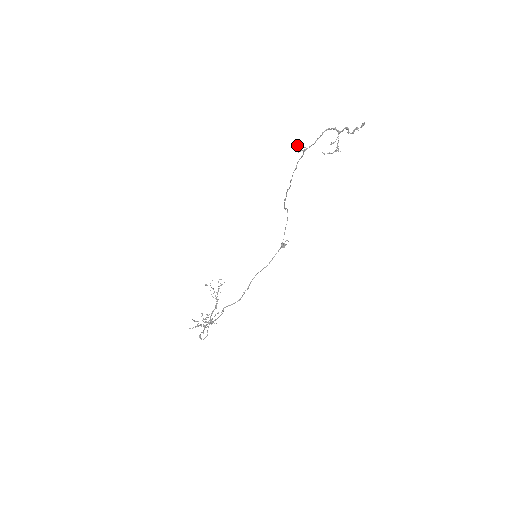
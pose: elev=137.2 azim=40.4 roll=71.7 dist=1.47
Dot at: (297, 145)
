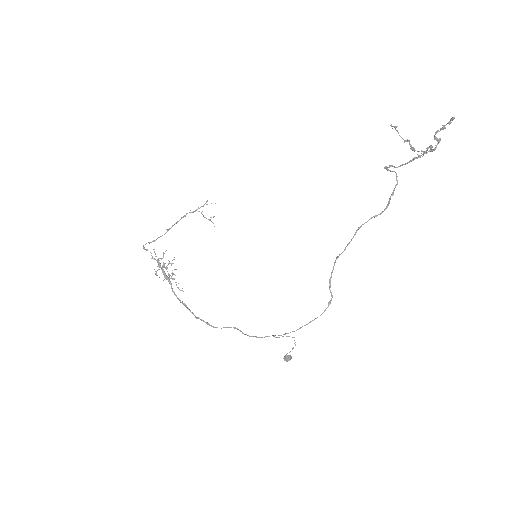
Dot at: (392, 171)
